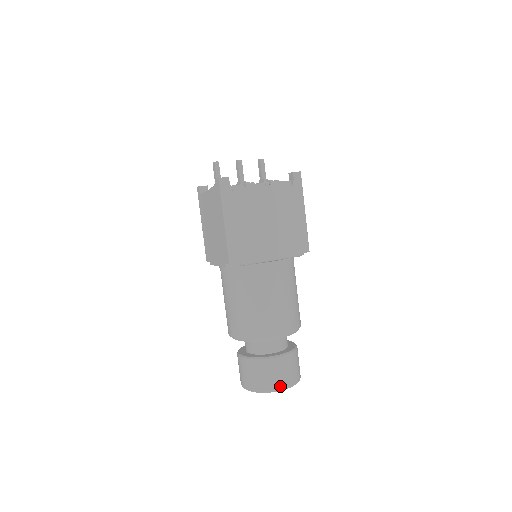
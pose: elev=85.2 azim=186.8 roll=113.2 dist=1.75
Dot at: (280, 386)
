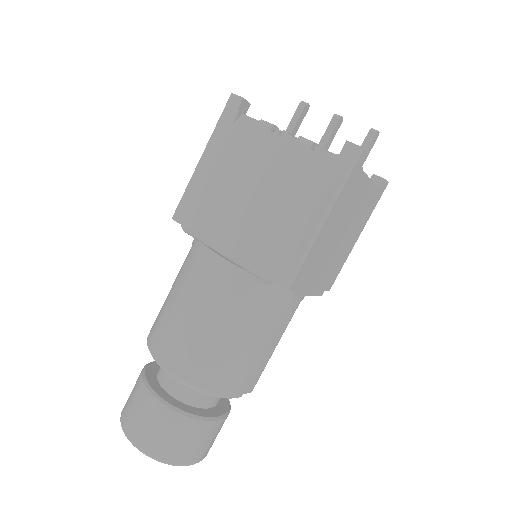
Dot at: (132, 435)
